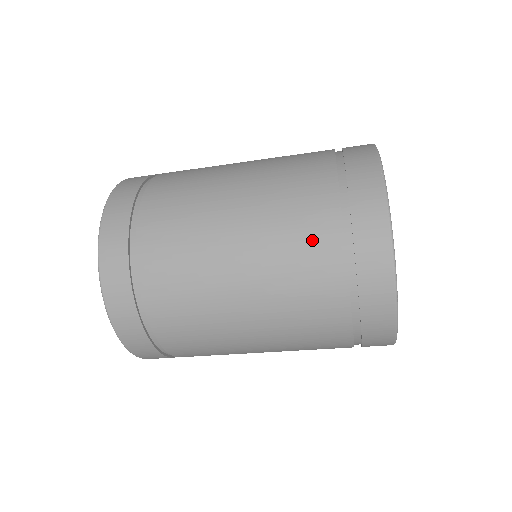
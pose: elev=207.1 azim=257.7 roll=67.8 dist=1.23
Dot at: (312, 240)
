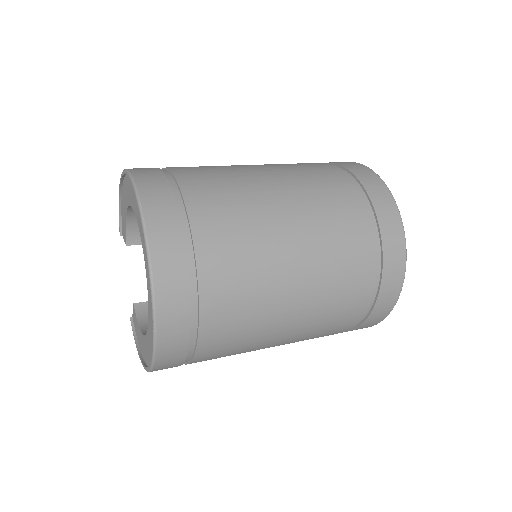
Dot at: (353, 239)
